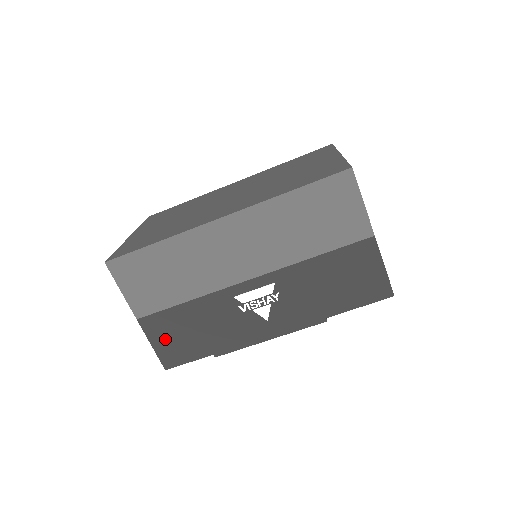
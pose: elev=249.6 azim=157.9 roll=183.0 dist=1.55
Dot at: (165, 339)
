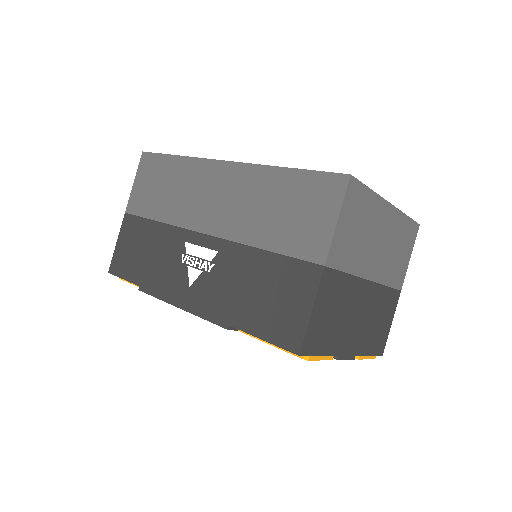
Dot at: (126, 244)
